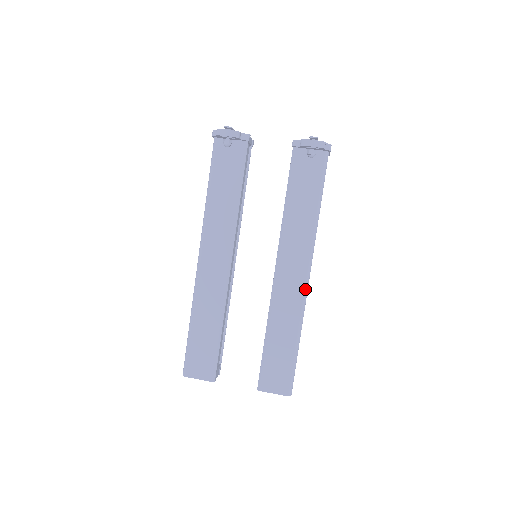
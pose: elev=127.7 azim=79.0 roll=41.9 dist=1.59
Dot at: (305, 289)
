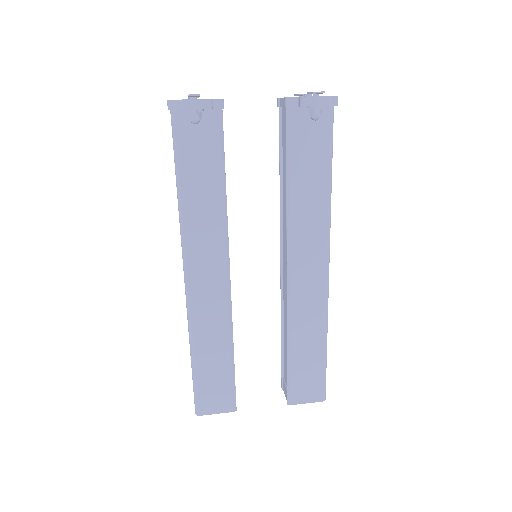
Dot at: (327, 285)
